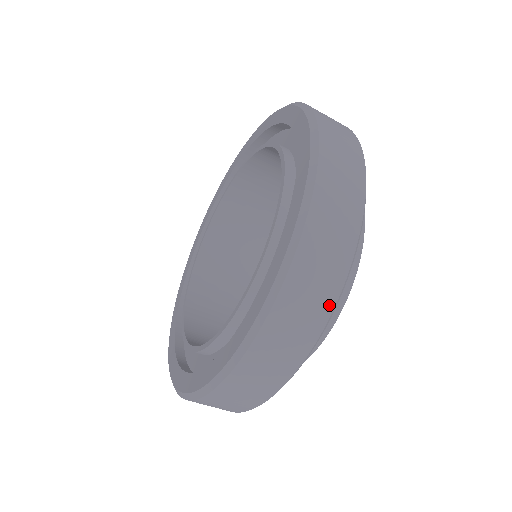
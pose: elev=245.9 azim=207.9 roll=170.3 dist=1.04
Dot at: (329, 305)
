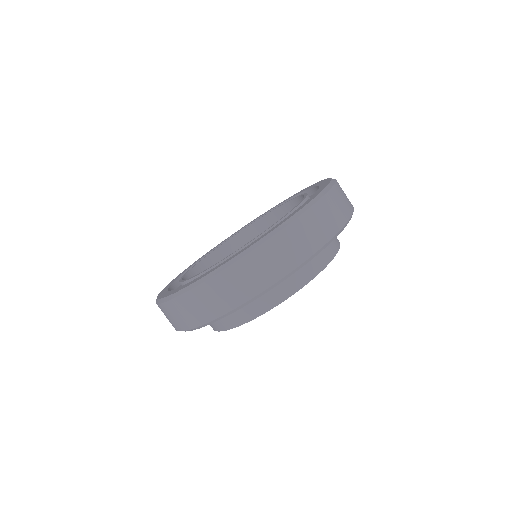
Dot at: (328, 236)
